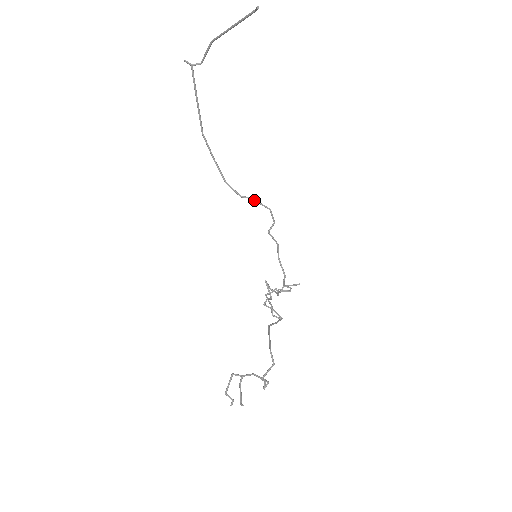
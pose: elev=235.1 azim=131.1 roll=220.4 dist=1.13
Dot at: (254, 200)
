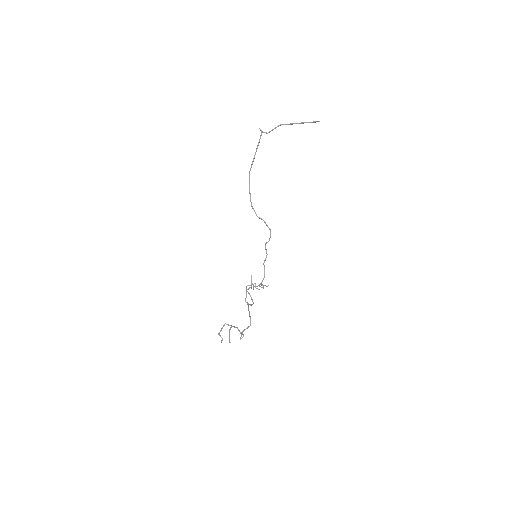
Dot at: (264, 222)
